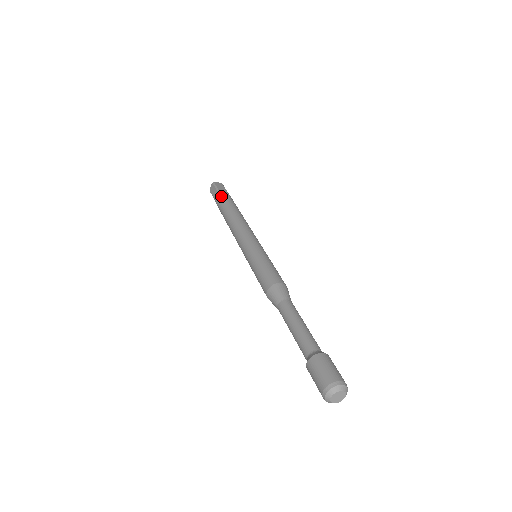
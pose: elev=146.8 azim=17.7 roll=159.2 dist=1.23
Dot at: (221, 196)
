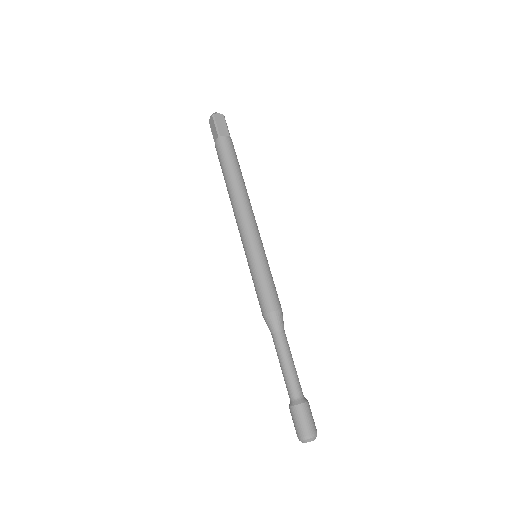
Dot at: (222, 148)
